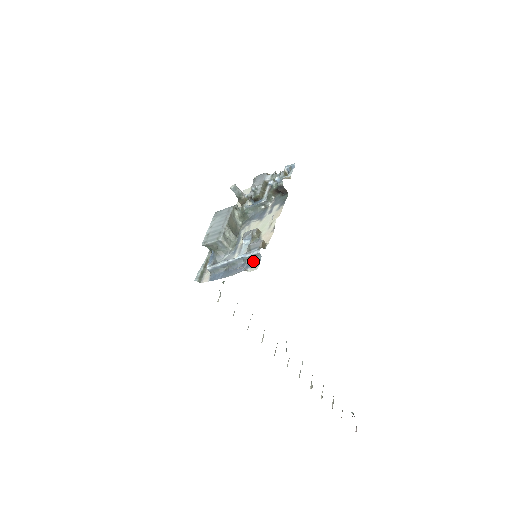
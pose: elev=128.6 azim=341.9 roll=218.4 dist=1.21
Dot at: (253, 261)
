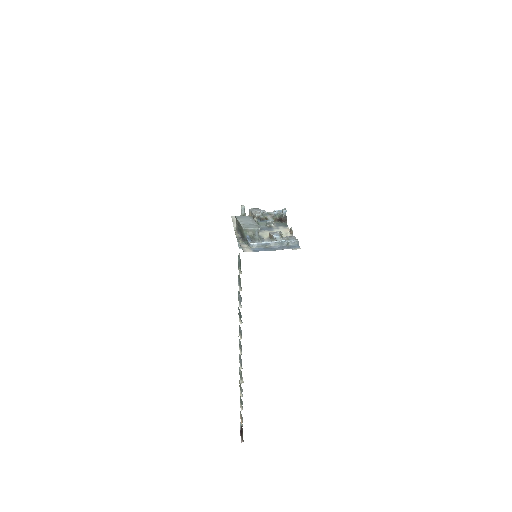
Dot at: (292, 246)
